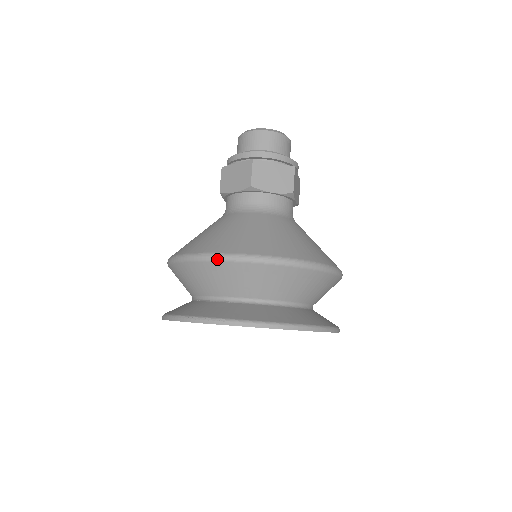
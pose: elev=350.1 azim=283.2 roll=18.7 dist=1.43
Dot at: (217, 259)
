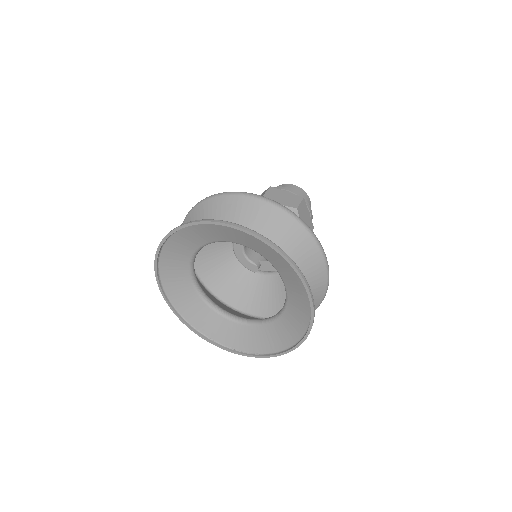
Dot at: (210, 197)
